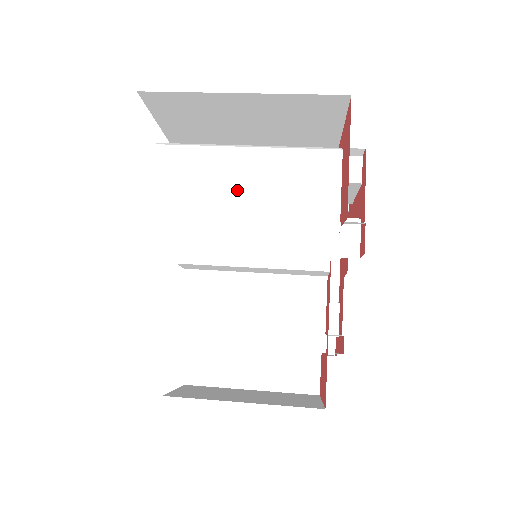
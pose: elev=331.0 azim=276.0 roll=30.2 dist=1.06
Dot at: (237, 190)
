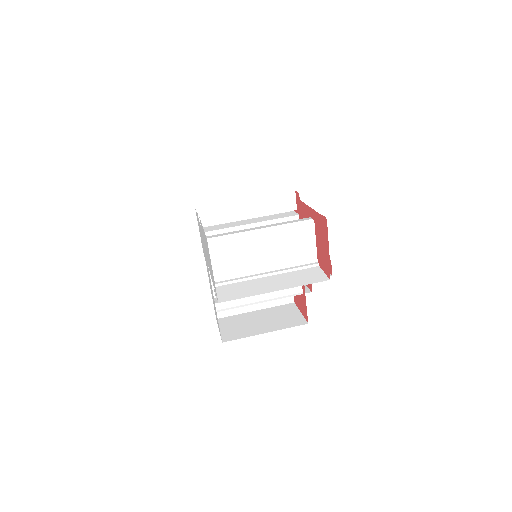
Dot at: (261, 258)
